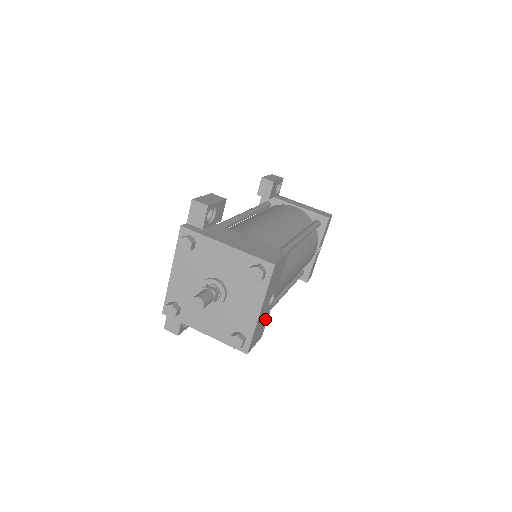
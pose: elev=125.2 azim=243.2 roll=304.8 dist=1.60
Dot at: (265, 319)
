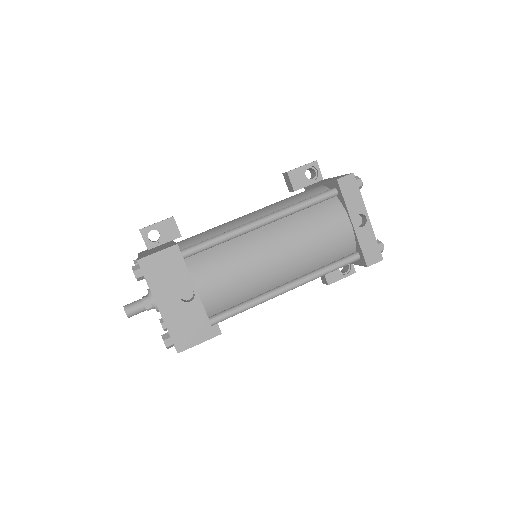
Dot at: (197, 316)
